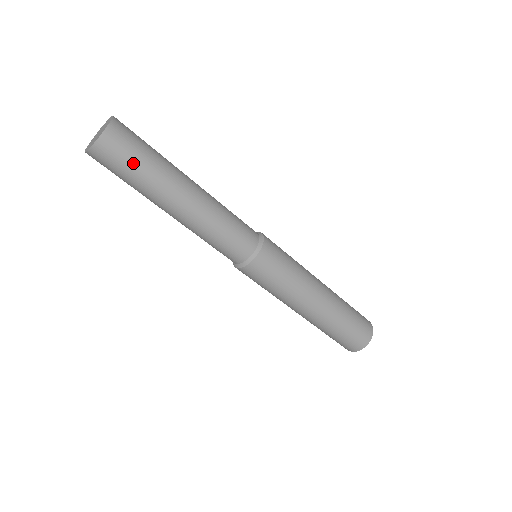
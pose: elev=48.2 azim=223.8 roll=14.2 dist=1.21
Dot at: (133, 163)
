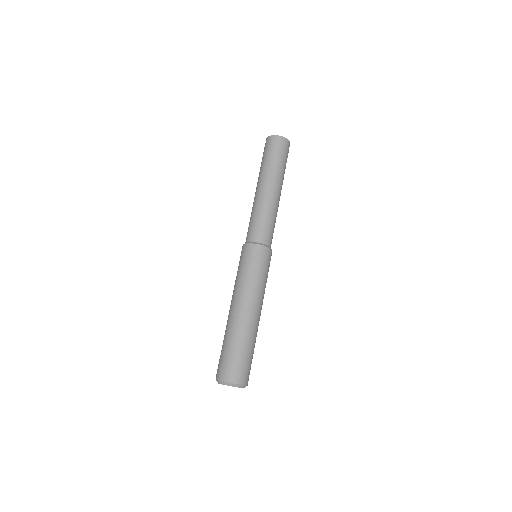
Dot at: (286, 161)
